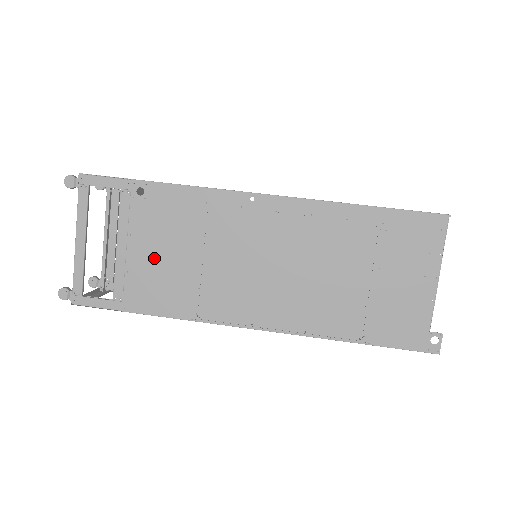
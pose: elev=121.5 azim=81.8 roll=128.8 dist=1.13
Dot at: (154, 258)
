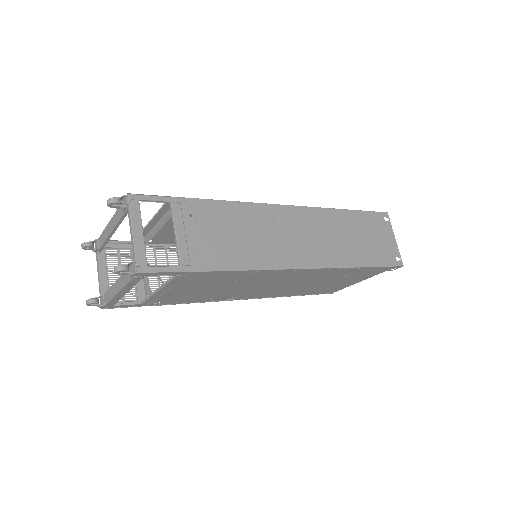
Dot at: occluded
